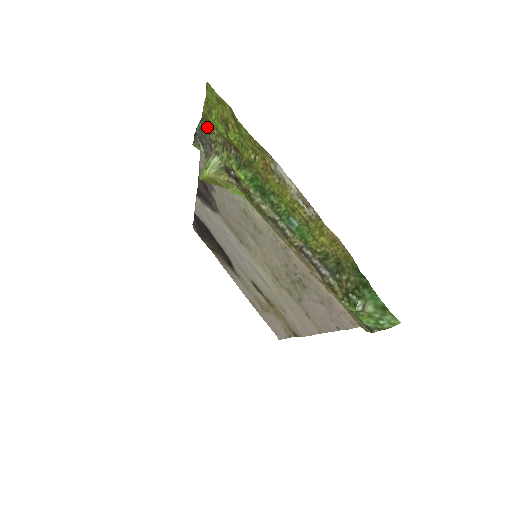
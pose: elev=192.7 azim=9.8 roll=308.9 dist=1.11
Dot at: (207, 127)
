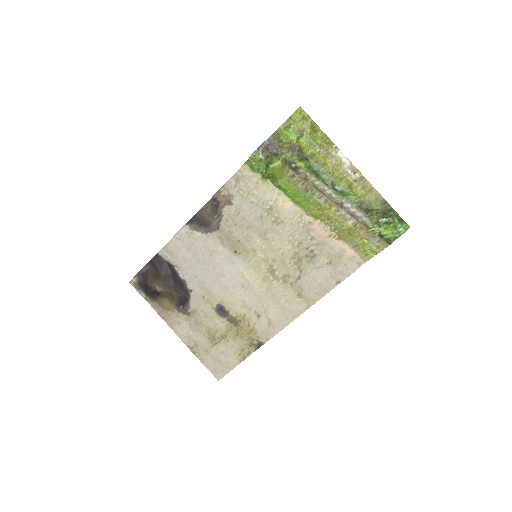
Dot at: (277, 138)
